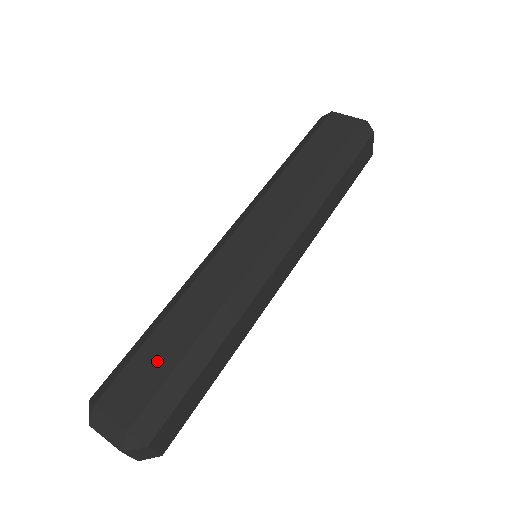
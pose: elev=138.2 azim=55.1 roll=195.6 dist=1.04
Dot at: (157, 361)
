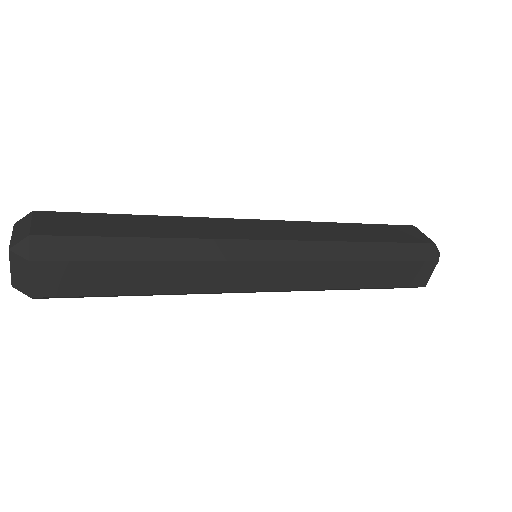
Dot at: (105, 225)
